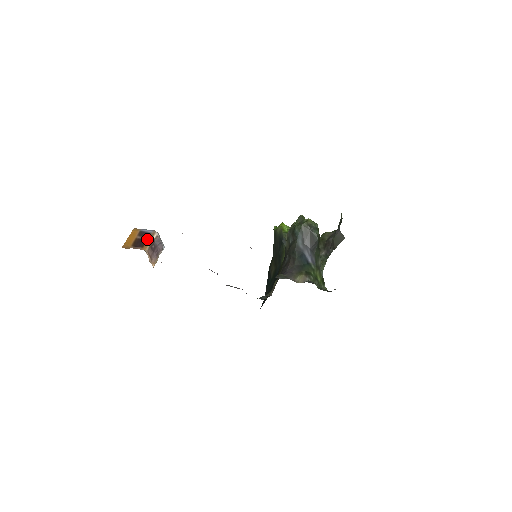
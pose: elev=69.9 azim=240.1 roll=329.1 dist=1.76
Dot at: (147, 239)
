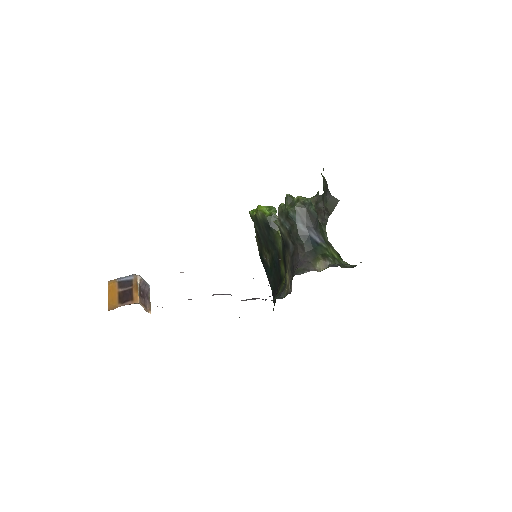
Dot at: (132, 288)
